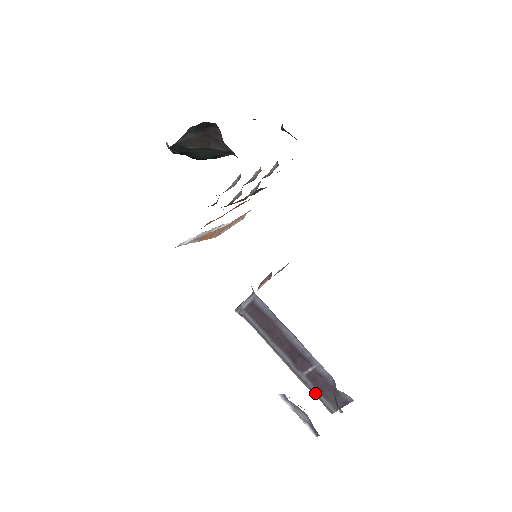
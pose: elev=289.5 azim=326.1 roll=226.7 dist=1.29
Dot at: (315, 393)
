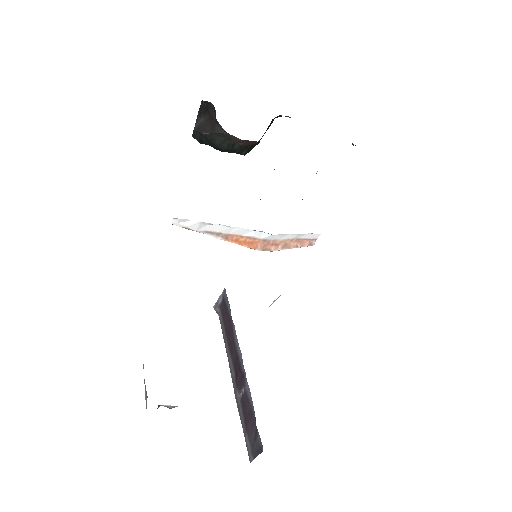
Dot at: (243, 426)
